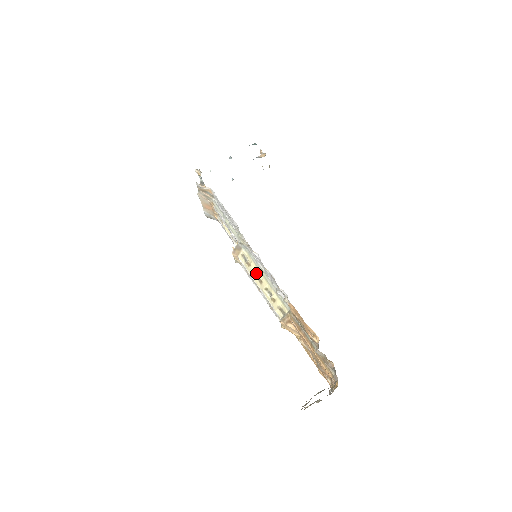
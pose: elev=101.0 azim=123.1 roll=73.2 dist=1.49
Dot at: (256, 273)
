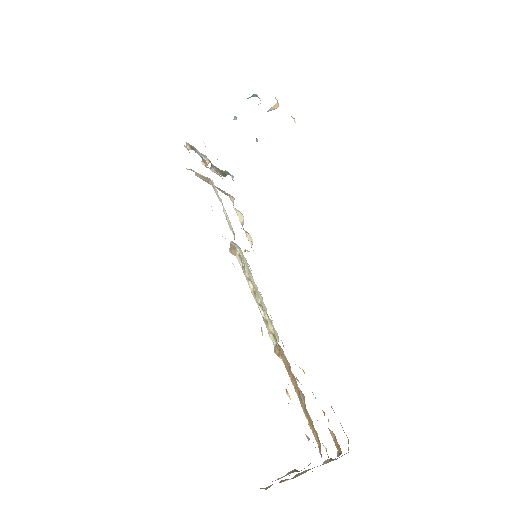
Dot at: (251, 281)
